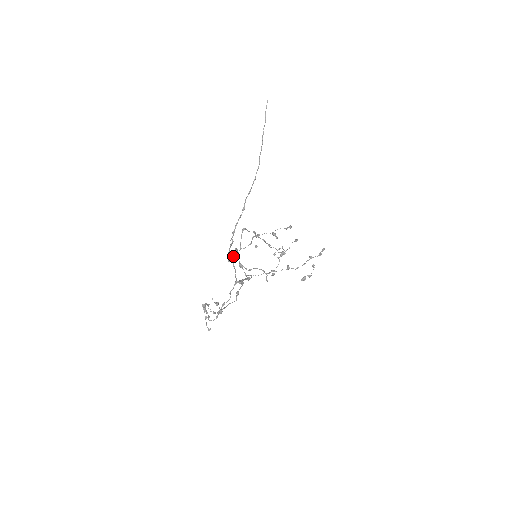
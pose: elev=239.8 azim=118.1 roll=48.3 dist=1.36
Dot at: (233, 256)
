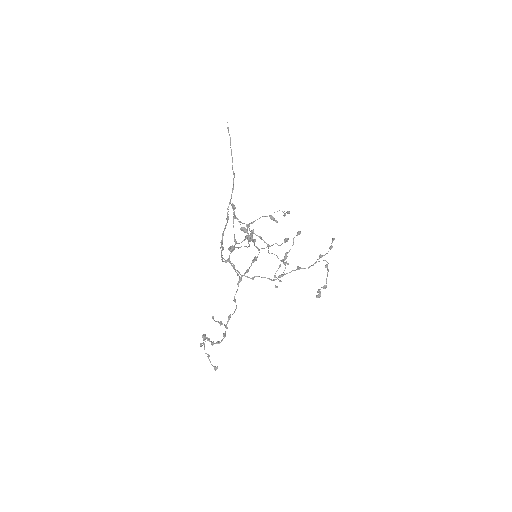
Dot at: occluded
